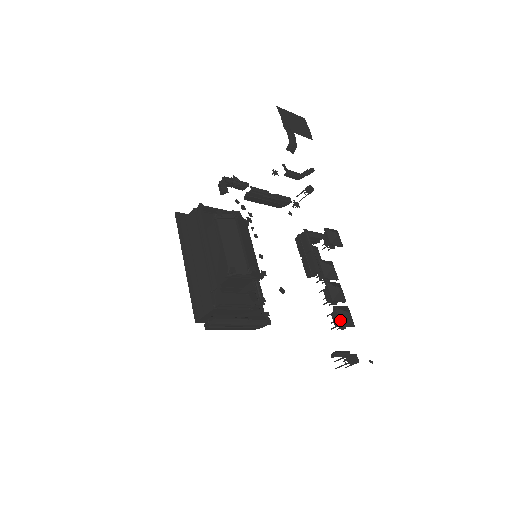
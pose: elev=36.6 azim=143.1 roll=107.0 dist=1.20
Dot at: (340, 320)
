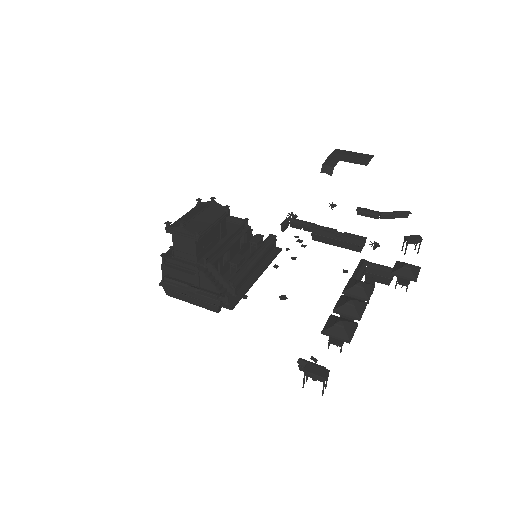
Dot at: (325, 326)
